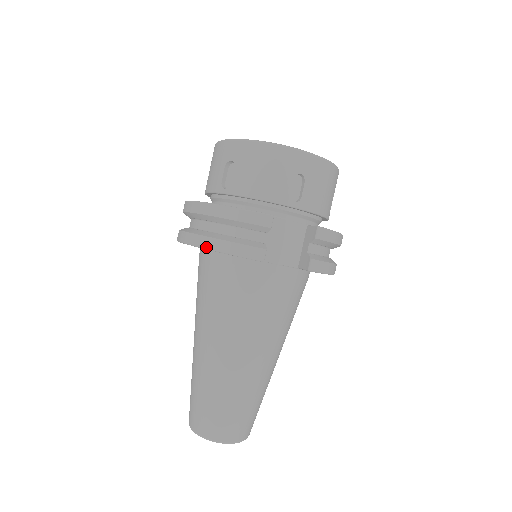
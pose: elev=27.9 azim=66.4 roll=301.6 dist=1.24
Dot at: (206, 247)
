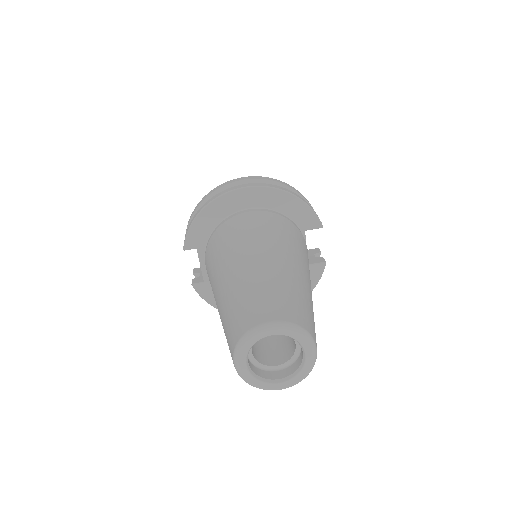
Dot at: (292, 193)
